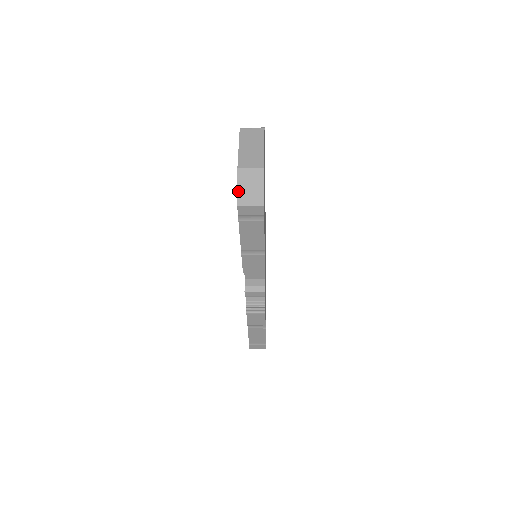
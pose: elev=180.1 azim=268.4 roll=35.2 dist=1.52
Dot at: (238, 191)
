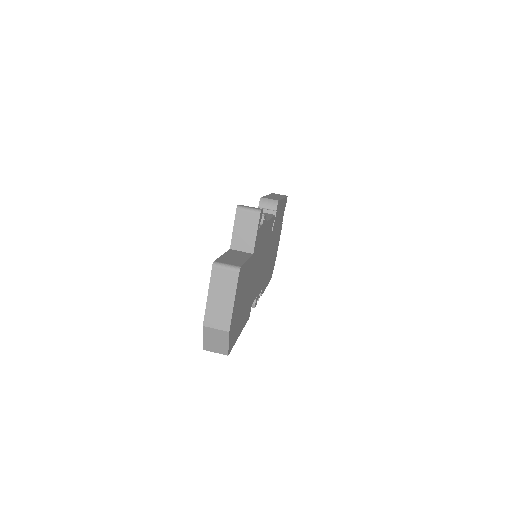
Dot at: (204, 341)
